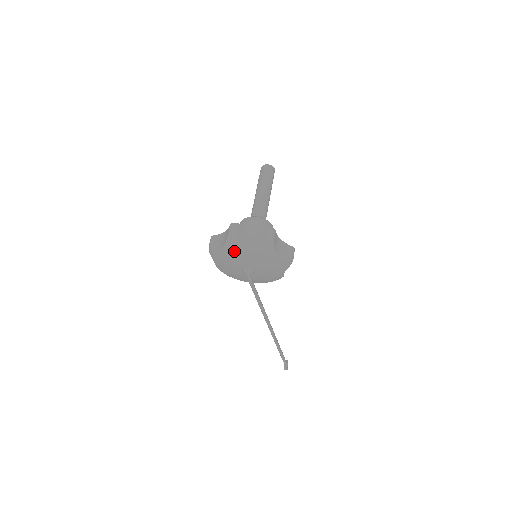
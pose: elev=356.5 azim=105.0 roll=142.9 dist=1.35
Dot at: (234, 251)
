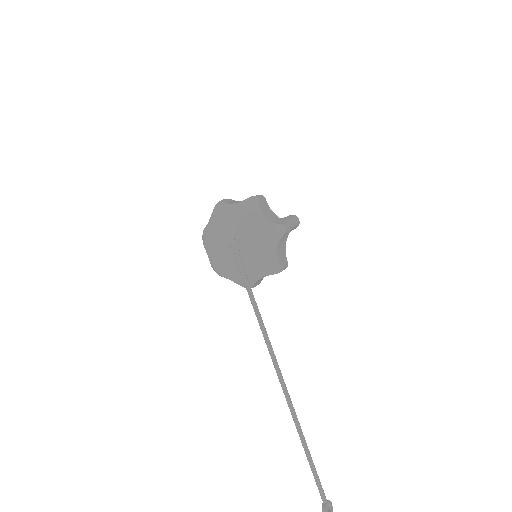
Dot at: (220, 218)
